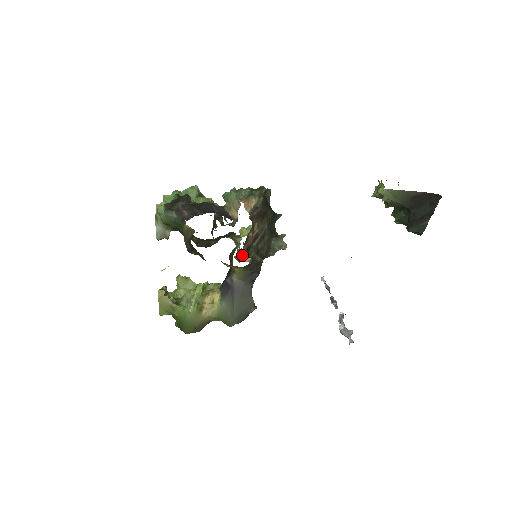
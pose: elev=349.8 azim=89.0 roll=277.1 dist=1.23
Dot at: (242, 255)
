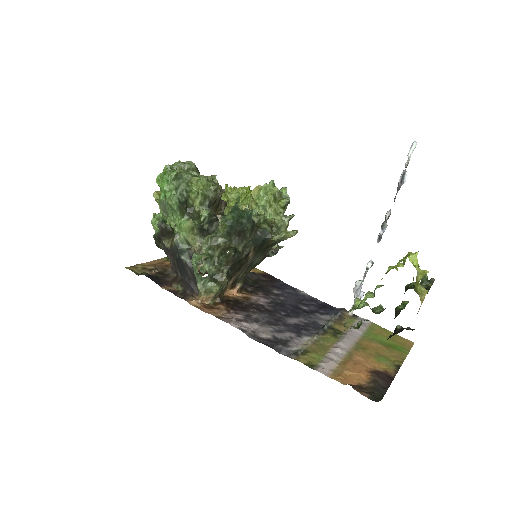
Dot at: (229, 288)
